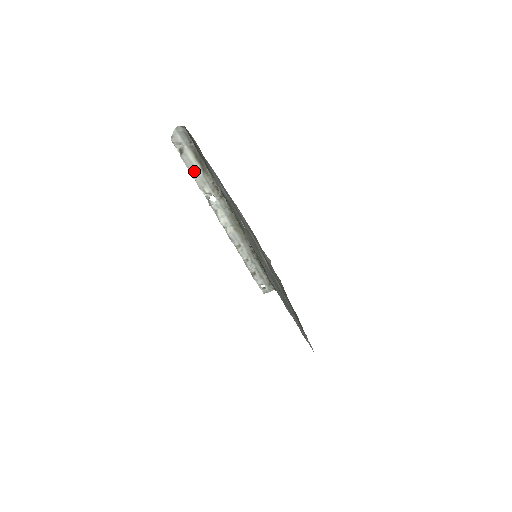
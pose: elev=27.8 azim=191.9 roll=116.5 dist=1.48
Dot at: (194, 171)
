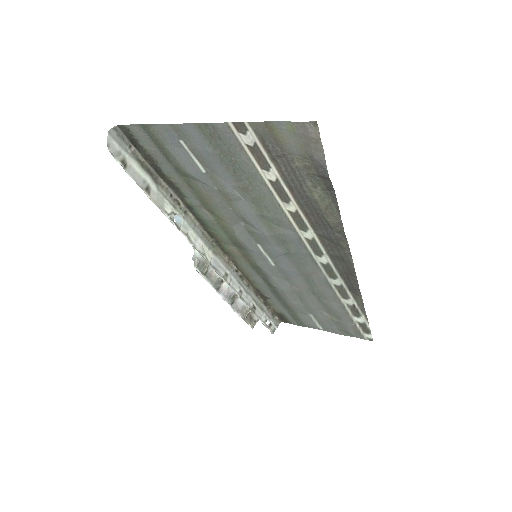
Dot at: (146, 187)
